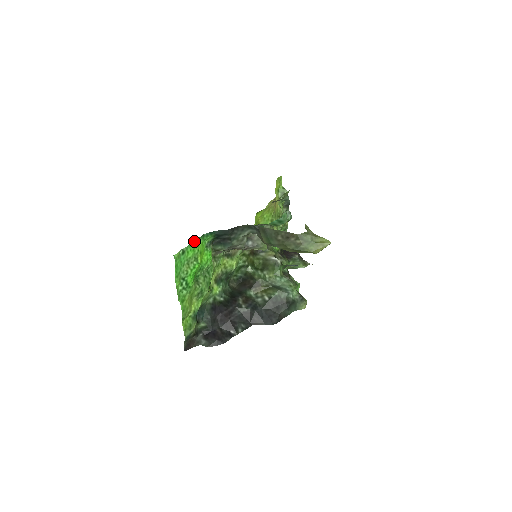
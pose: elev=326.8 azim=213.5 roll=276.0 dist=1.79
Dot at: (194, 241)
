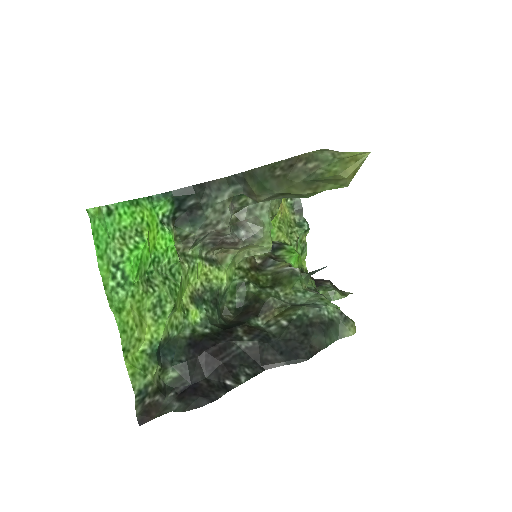
Dot at: (132, 200)
